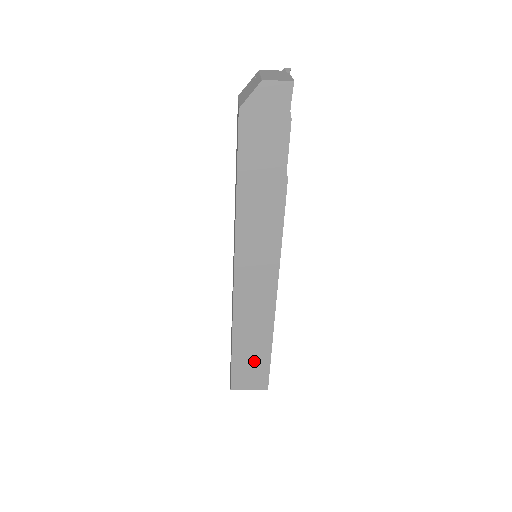
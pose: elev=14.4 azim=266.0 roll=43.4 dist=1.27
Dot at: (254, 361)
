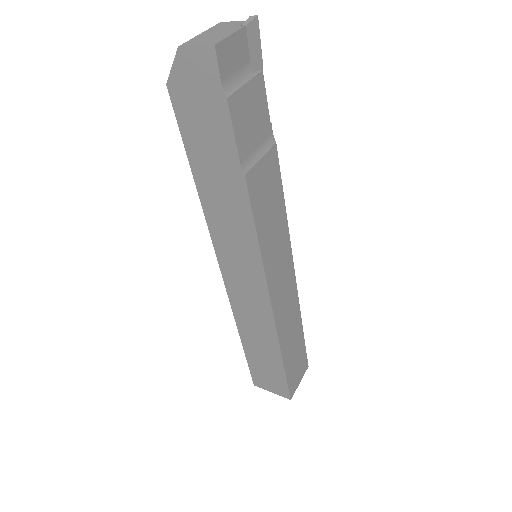
Dot at: (268, 367)
